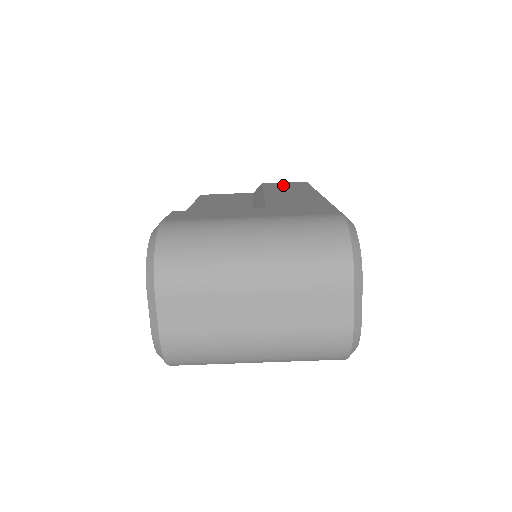
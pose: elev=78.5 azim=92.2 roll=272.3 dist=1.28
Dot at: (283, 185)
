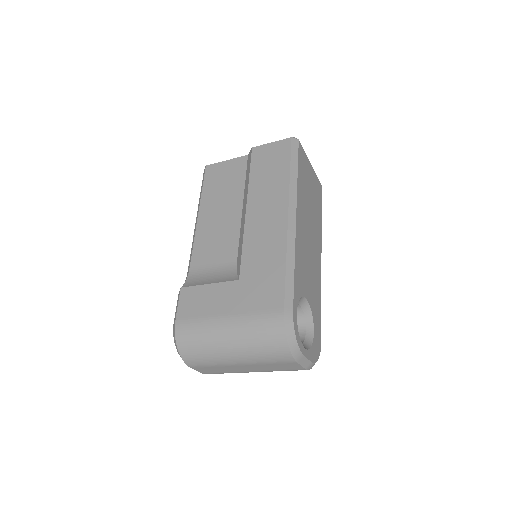
Dot at: (267, 162)
